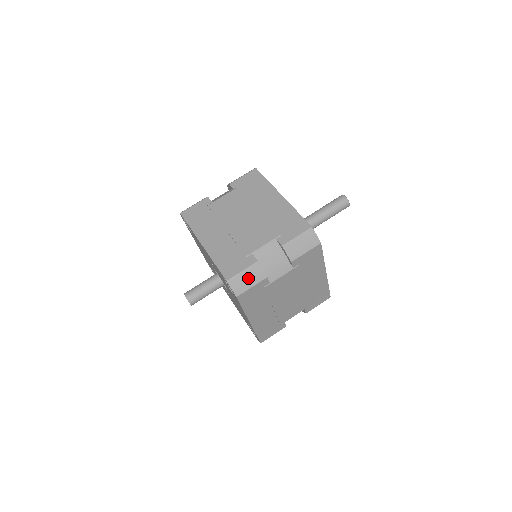
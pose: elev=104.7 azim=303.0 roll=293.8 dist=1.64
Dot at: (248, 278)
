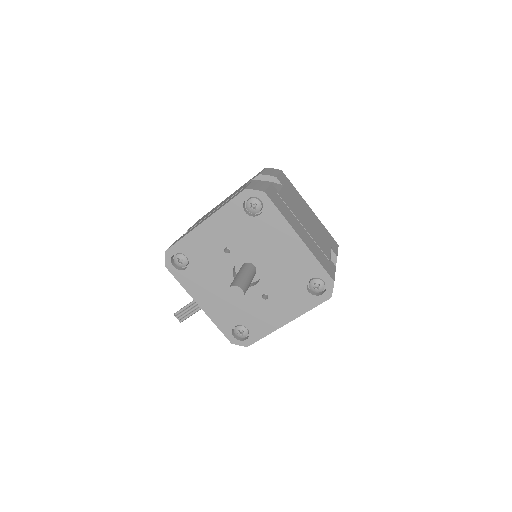
Dot at: (259, 185)
